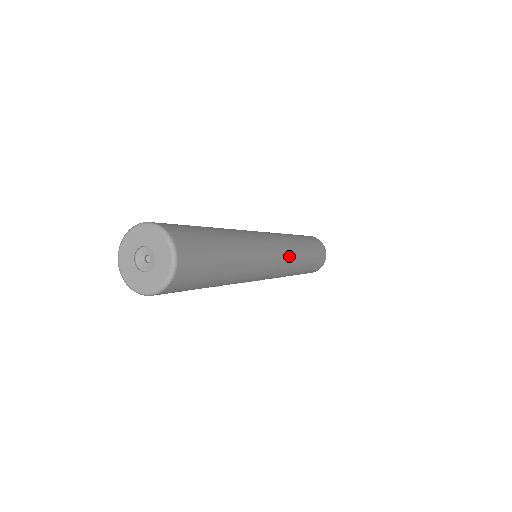
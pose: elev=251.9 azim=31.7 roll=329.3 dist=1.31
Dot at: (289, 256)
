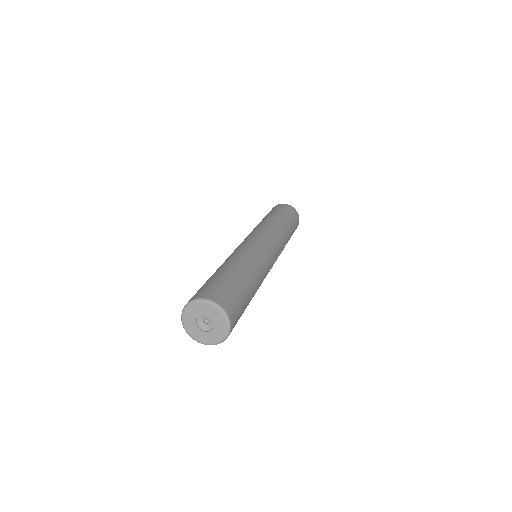
Dot at: (270, 233)
